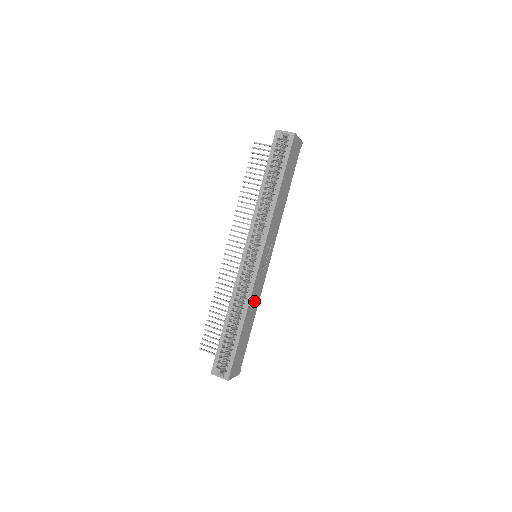
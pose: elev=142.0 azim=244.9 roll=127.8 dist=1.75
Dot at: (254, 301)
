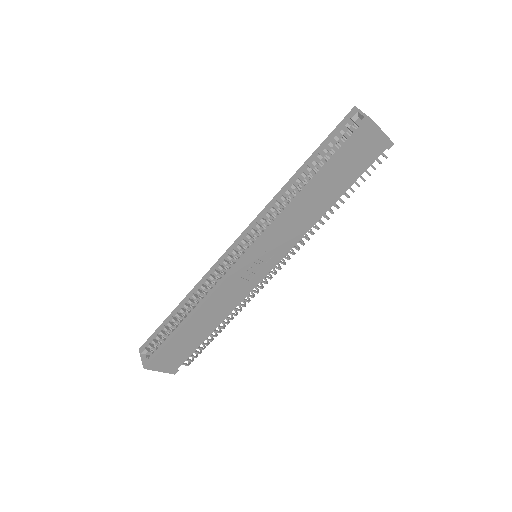
Dot at: (220, 304)
